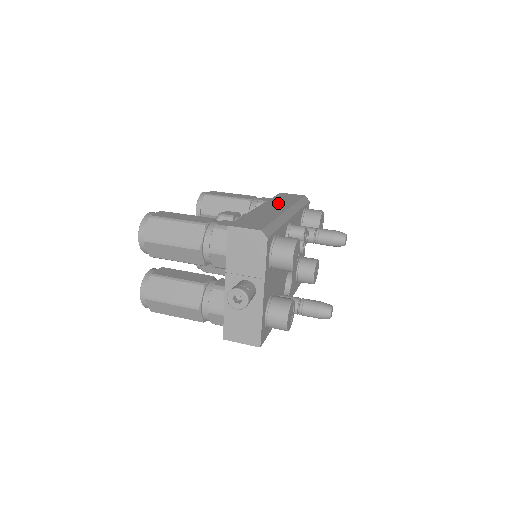
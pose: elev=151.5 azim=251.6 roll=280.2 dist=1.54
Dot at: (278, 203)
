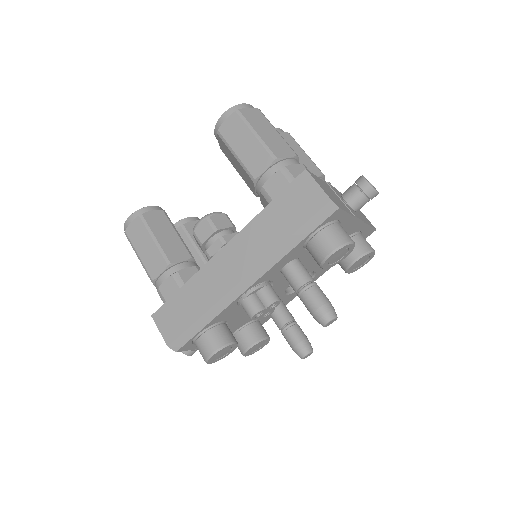
Dot at: (254, 241)
